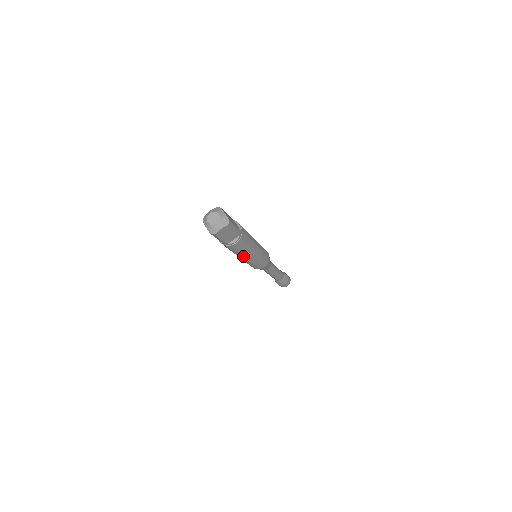
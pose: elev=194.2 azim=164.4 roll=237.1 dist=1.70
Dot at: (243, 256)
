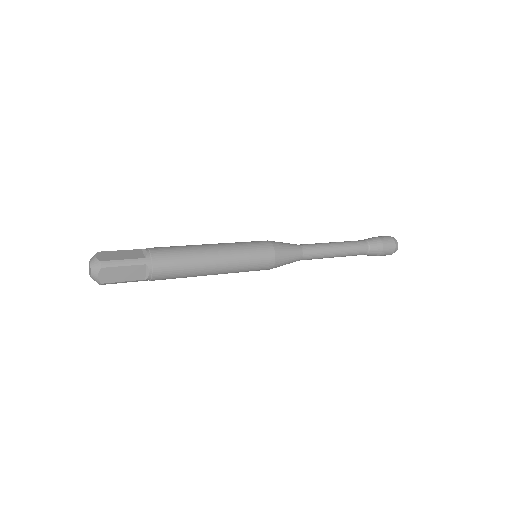
Dot at: occluded
